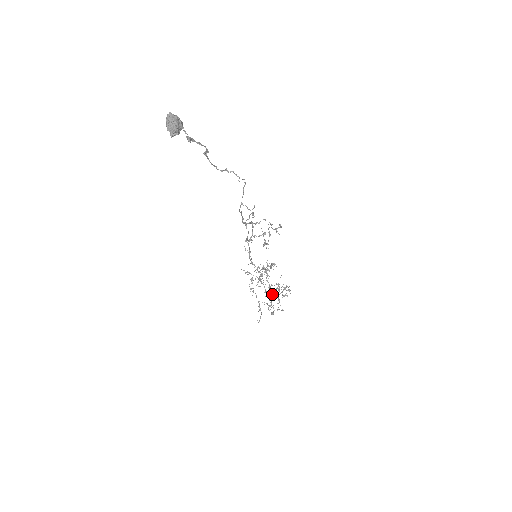
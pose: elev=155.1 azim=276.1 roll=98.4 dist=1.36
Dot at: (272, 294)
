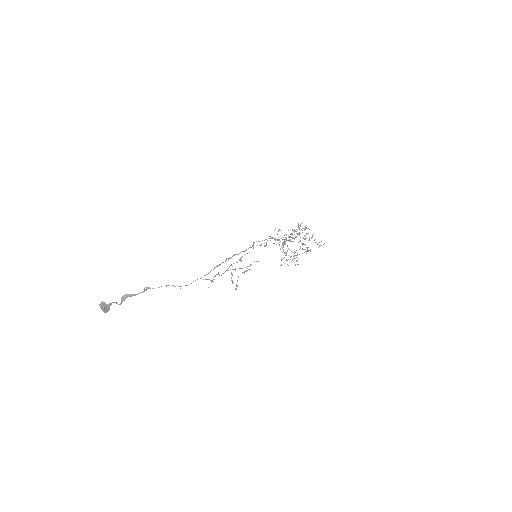
Dot at: occluded
